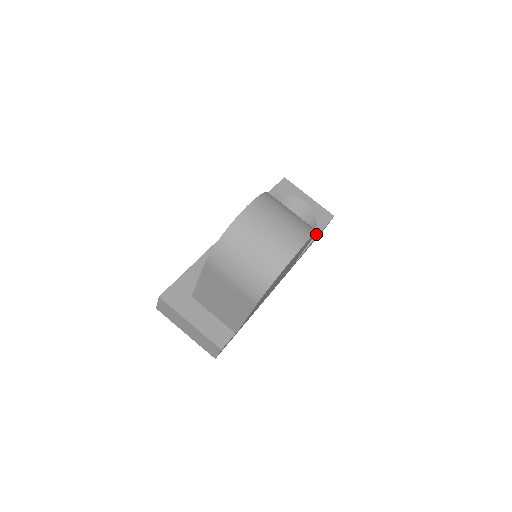
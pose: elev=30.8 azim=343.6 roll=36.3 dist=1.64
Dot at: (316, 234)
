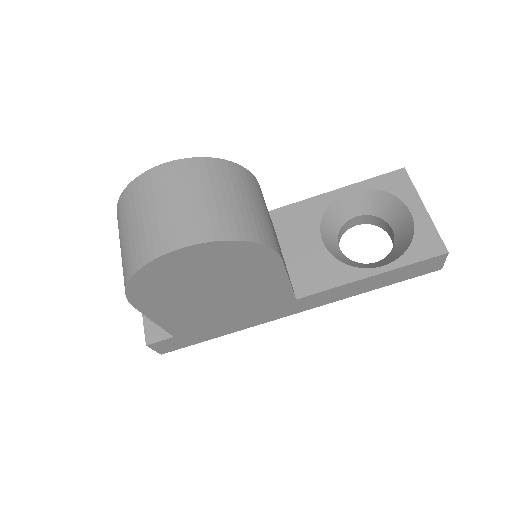
Dot at: (390, 267)
